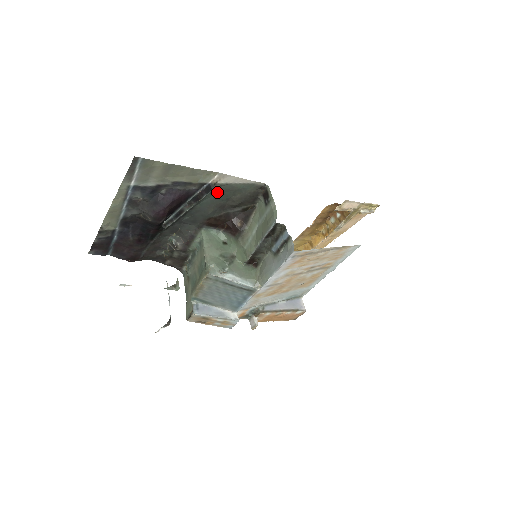
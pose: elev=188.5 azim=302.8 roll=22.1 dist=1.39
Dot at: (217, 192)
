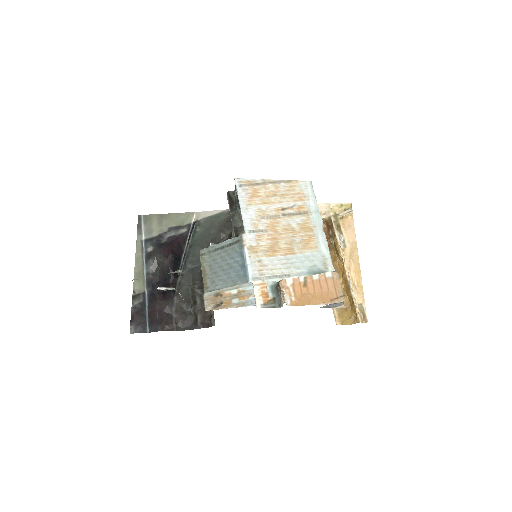
Dot at: (202, 228)
